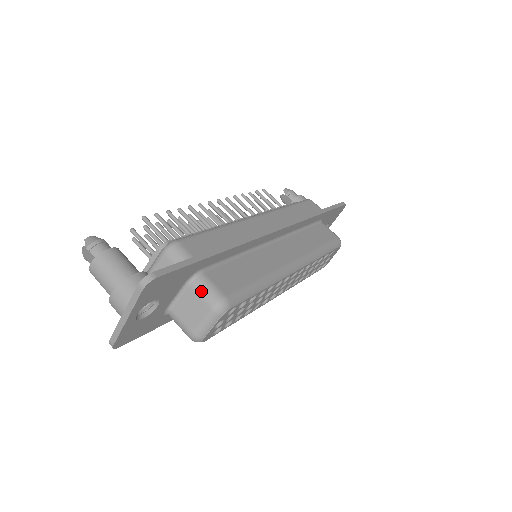
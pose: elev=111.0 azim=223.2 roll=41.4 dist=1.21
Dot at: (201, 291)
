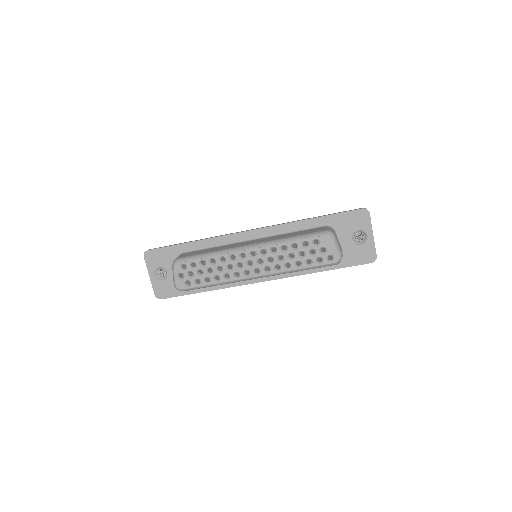
Dot at: occluded
